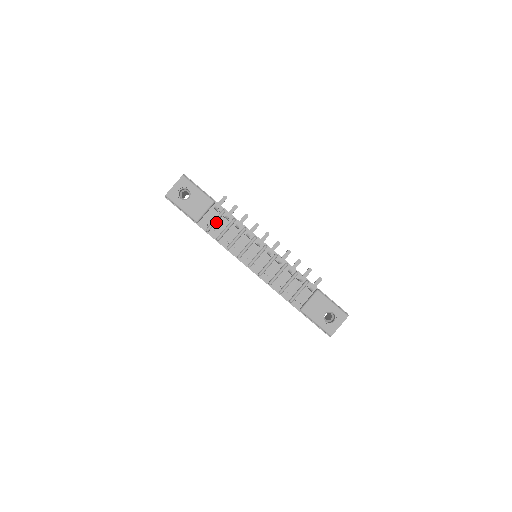
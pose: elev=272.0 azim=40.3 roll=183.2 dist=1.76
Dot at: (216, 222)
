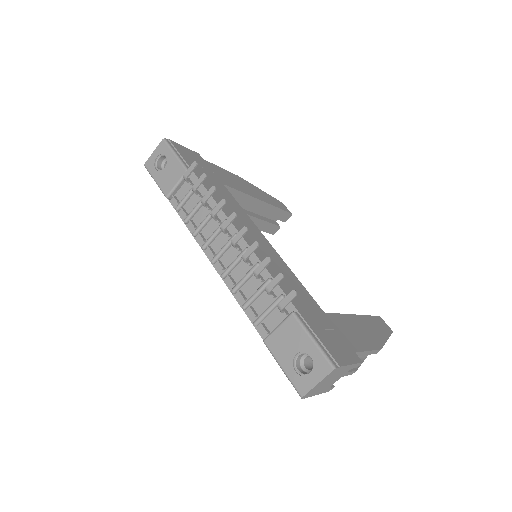
Dot at: (189, 199)
